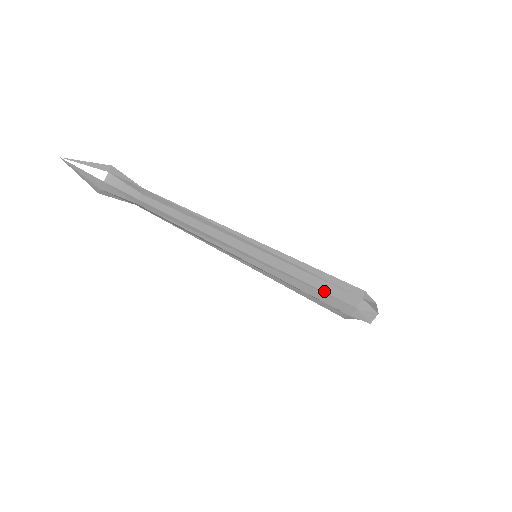
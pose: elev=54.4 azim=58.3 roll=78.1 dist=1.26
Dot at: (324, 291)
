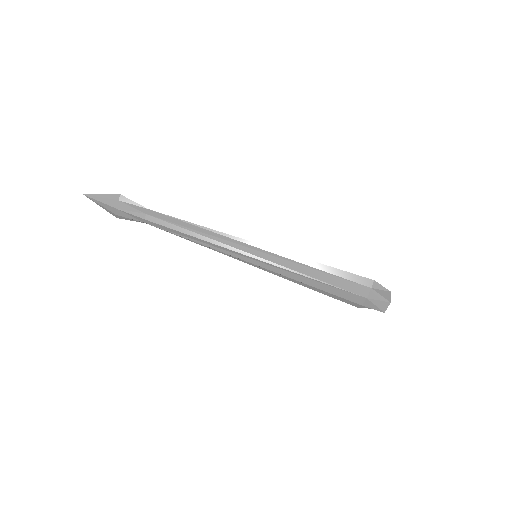
Dot at: (328, 283)
